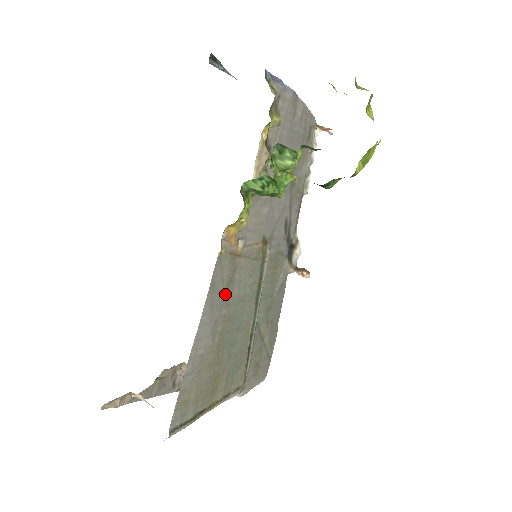
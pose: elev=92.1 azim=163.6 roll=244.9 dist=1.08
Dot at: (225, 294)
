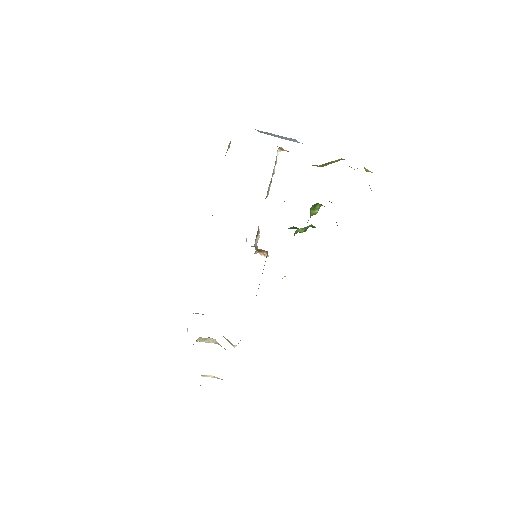
Dot at: occluded
